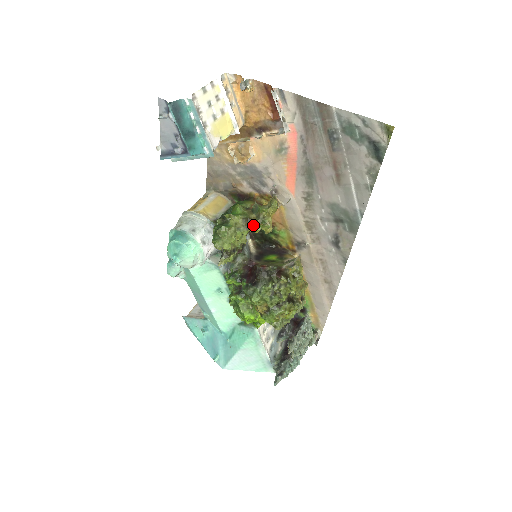
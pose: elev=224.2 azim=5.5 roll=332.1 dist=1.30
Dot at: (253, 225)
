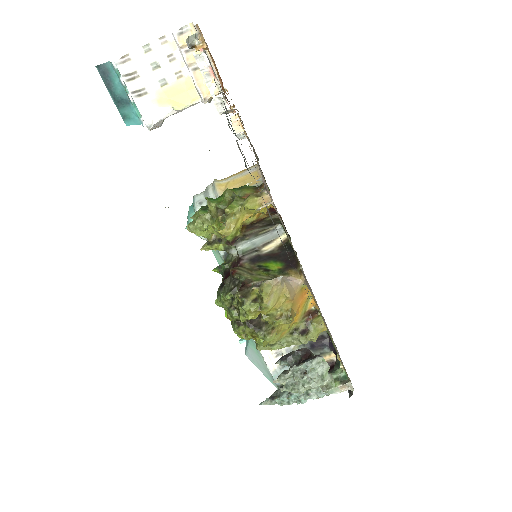
Dot at: (216, 220)
